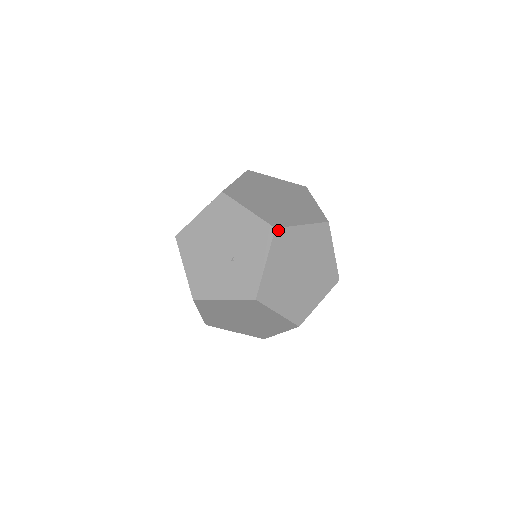
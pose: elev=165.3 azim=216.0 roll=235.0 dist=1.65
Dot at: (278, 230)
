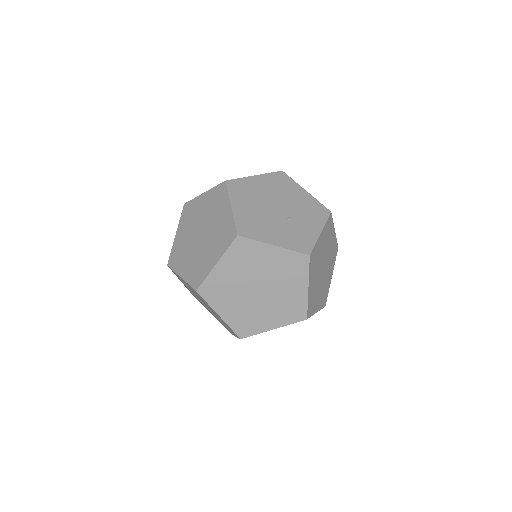
Dot at: (331, 215)
